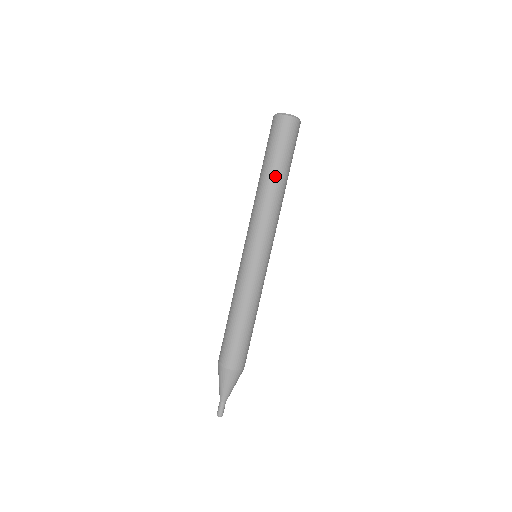
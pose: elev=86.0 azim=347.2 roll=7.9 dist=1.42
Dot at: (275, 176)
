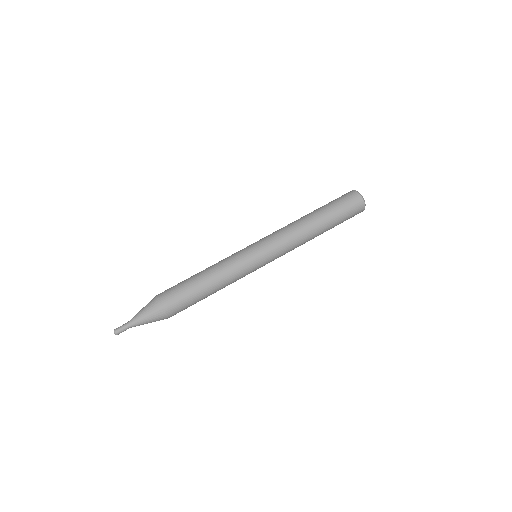
Dot at: (322, 227)
